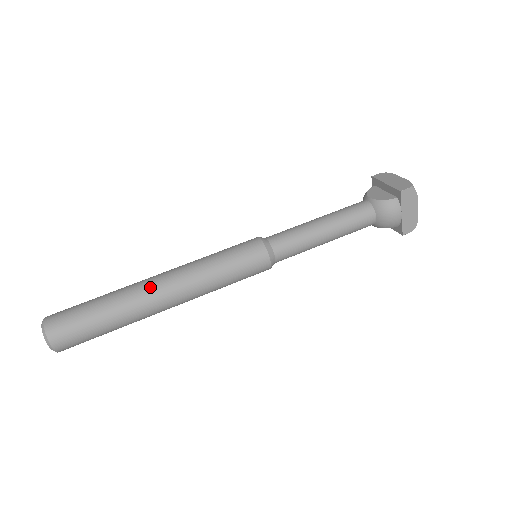
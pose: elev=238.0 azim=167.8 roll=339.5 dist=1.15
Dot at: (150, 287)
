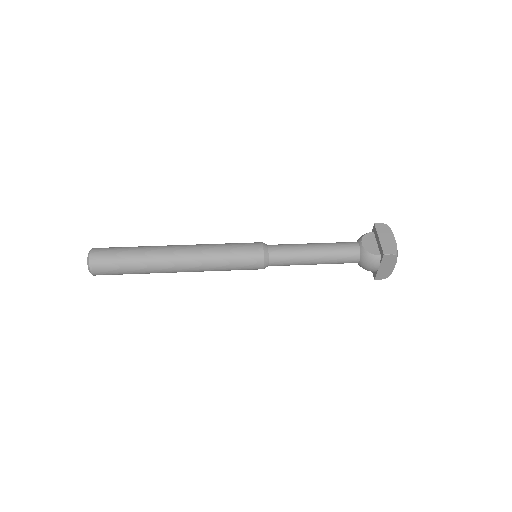
Dot at: (170, 257)
